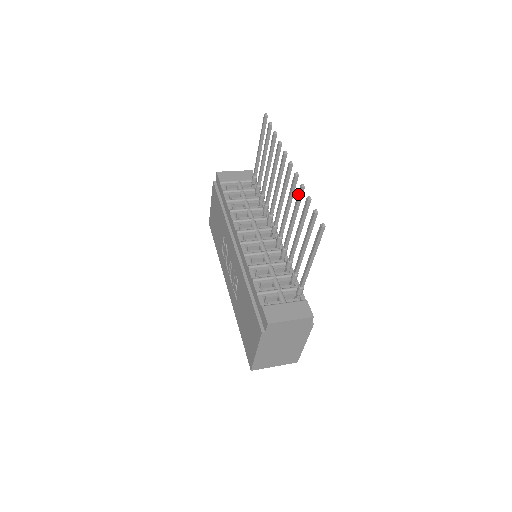
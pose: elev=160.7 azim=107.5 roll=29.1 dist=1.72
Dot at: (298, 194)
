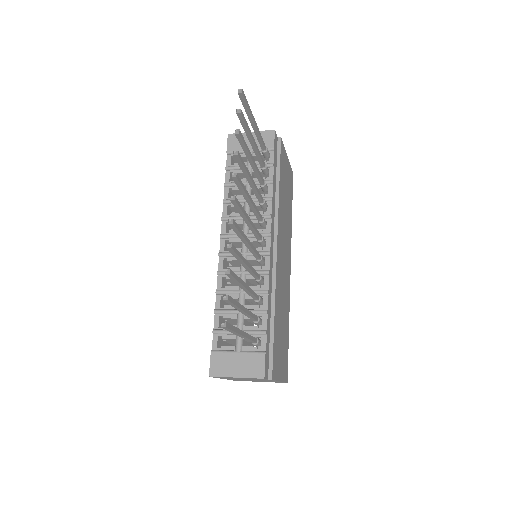
Dot at: (230, 250)
